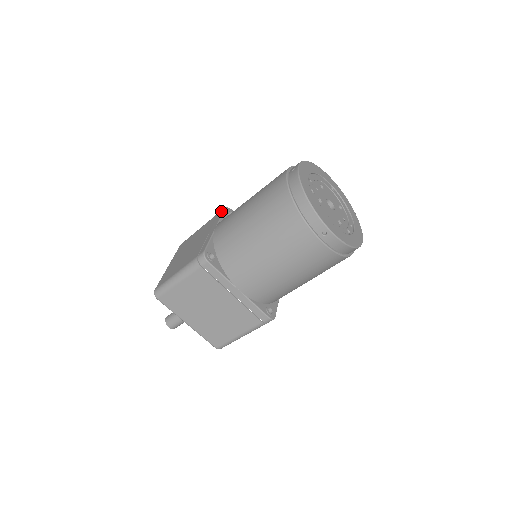
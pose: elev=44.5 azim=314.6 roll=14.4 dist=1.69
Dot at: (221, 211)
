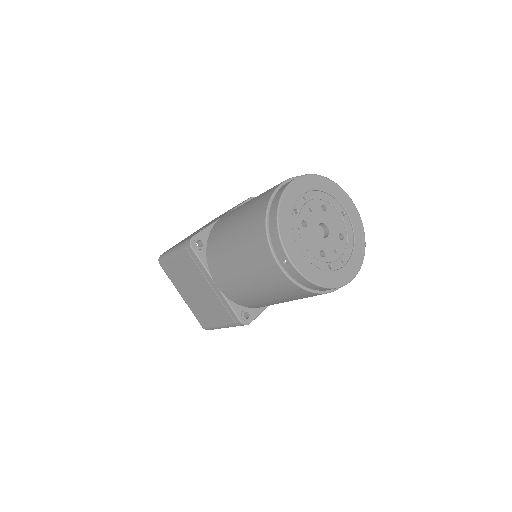
Dot at: occluded
